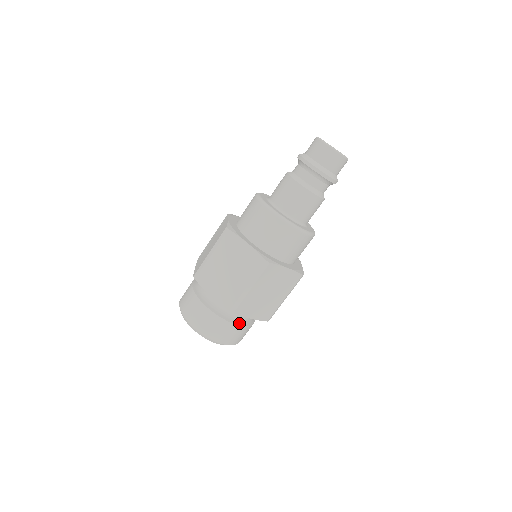
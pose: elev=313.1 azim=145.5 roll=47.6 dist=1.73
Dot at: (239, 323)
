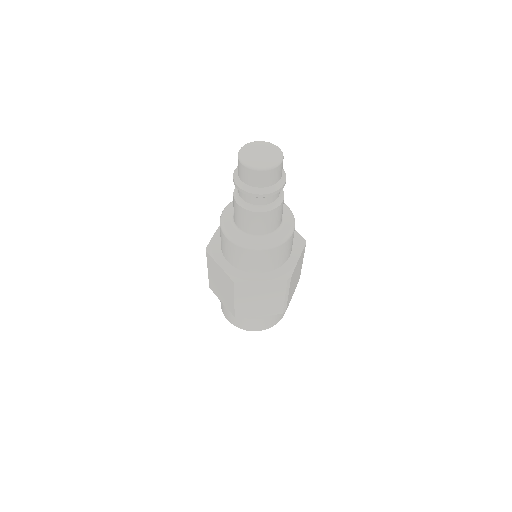
Dot at: occluded
